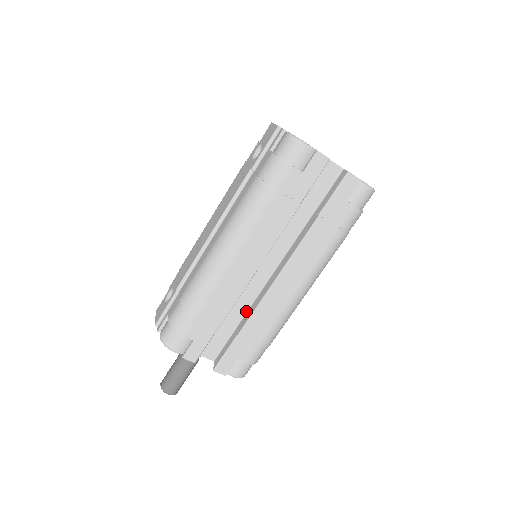
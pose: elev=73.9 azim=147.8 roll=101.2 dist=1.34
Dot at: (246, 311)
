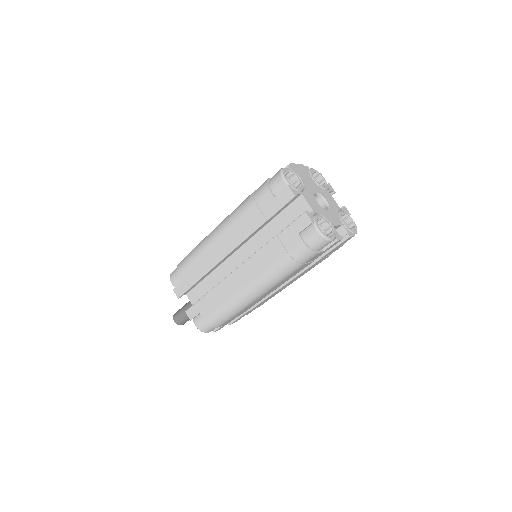
Dot at: occluded
